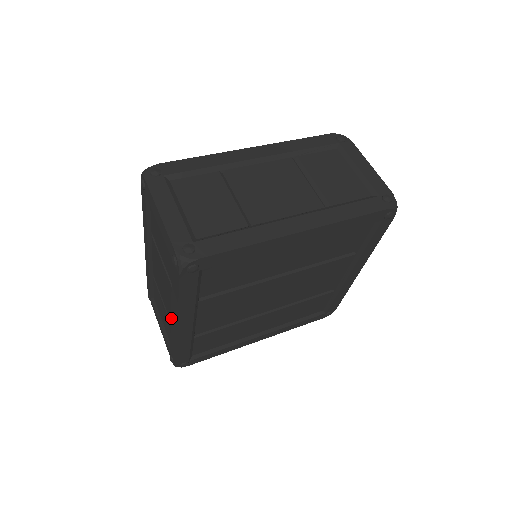
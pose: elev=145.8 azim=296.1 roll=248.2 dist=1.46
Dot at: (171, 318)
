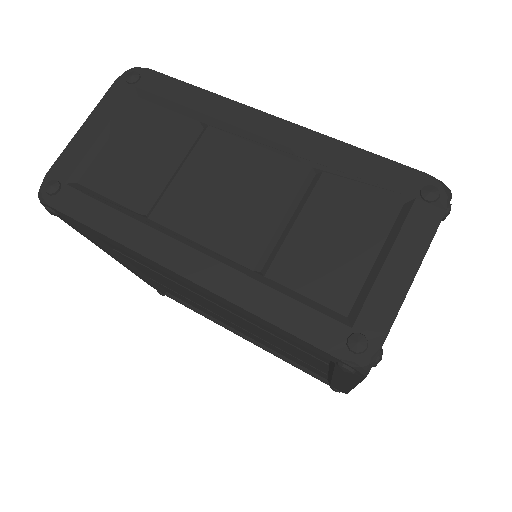
Dot at: occluded
